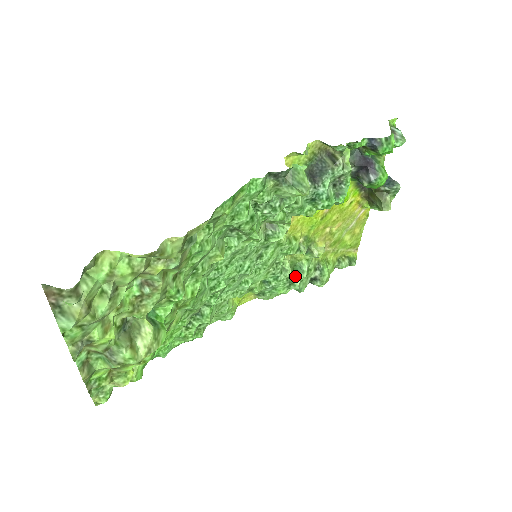
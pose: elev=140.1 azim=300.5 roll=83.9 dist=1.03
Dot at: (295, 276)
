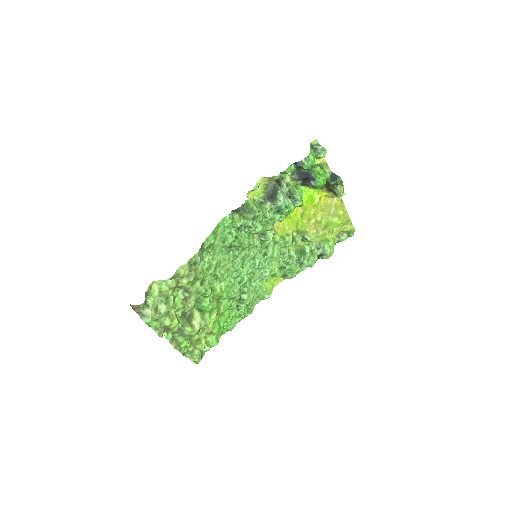
Dot at: (302, 258)
